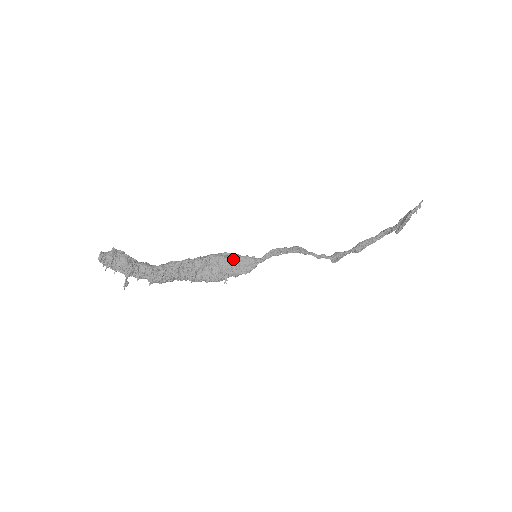
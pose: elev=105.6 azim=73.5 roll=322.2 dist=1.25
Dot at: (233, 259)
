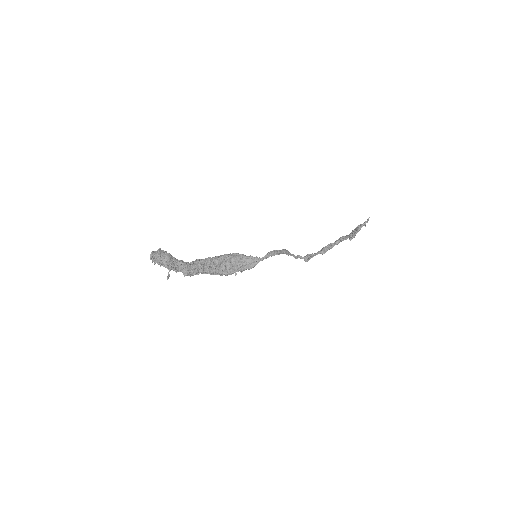
Dot at: (241, 258)
